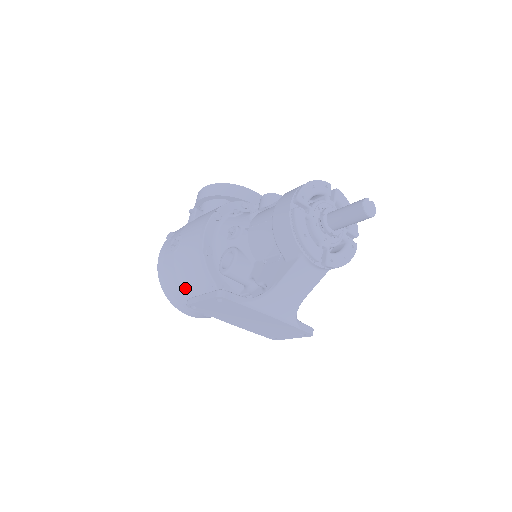
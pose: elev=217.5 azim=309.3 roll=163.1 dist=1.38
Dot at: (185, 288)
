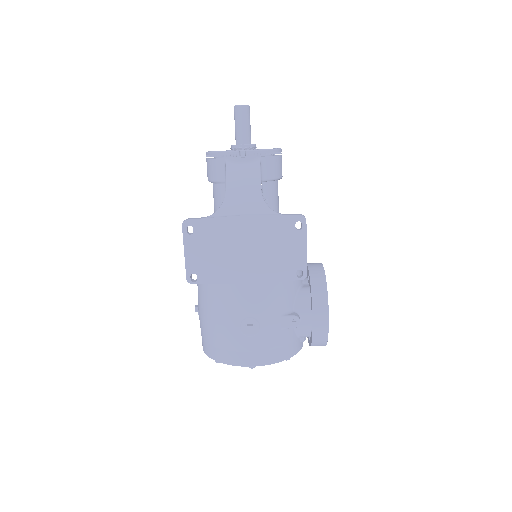
Dot at: (213, 318)
